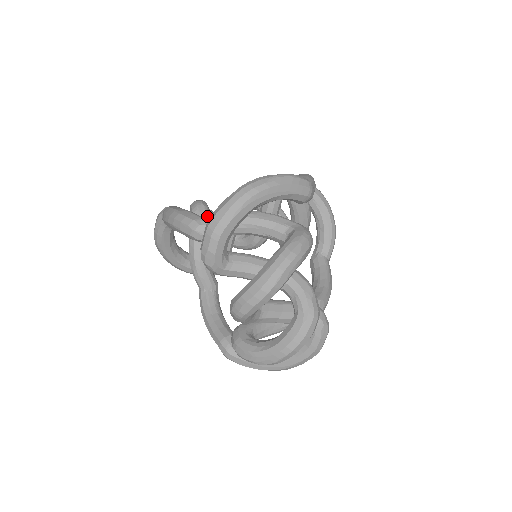
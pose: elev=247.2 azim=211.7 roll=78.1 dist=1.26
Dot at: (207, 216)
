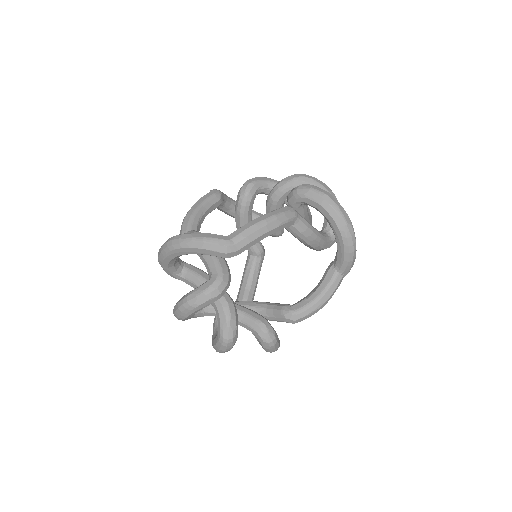
Dot at: (245, 201)
